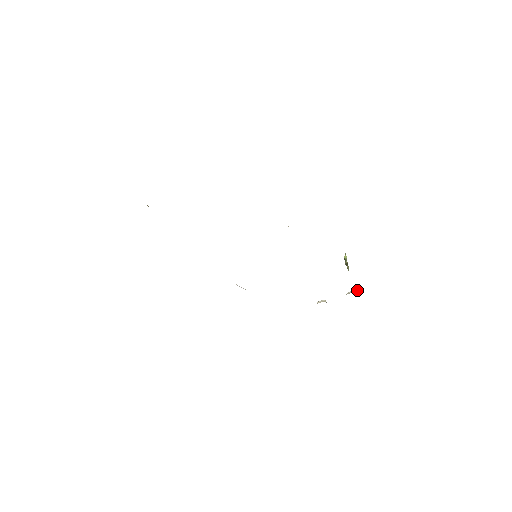
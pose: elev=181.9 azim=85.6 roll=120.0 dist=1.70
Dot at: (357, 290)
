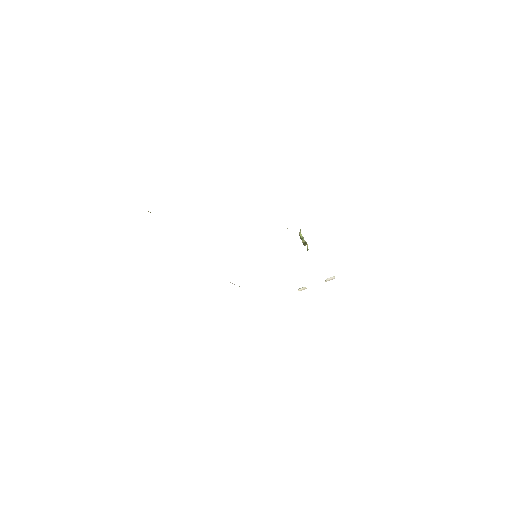
Dot at: occluded
